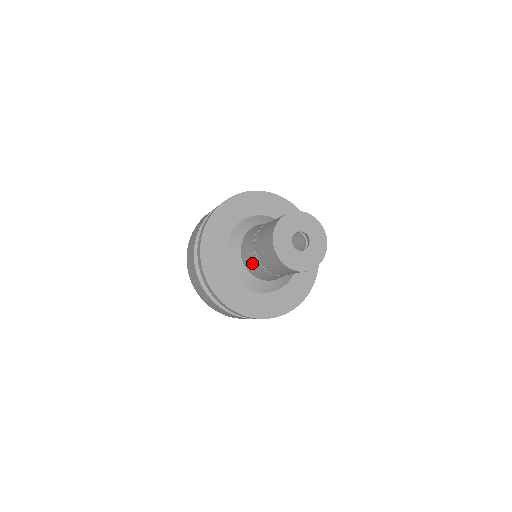
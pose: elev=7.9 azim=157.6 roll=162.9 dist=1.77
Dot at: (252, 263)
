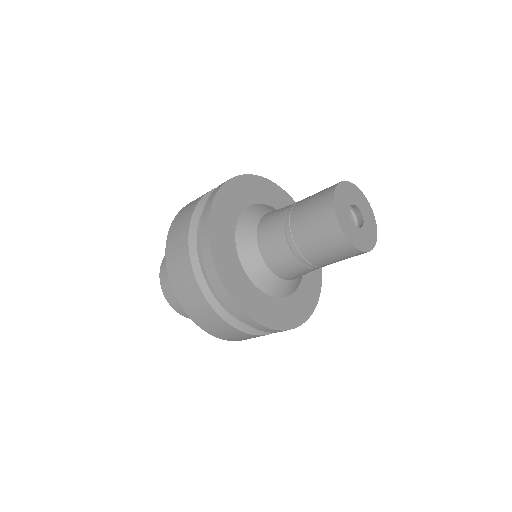
Dot at: (291, 267)
